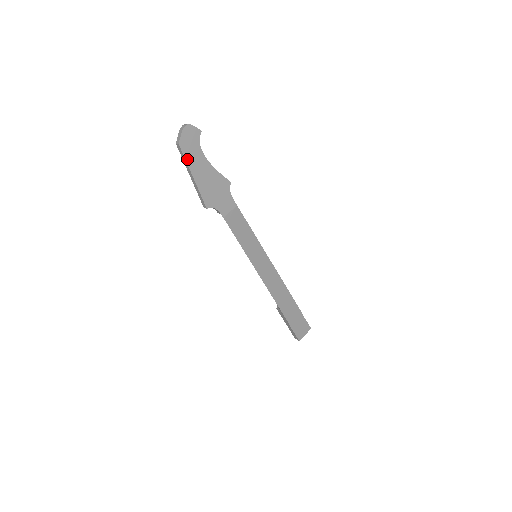
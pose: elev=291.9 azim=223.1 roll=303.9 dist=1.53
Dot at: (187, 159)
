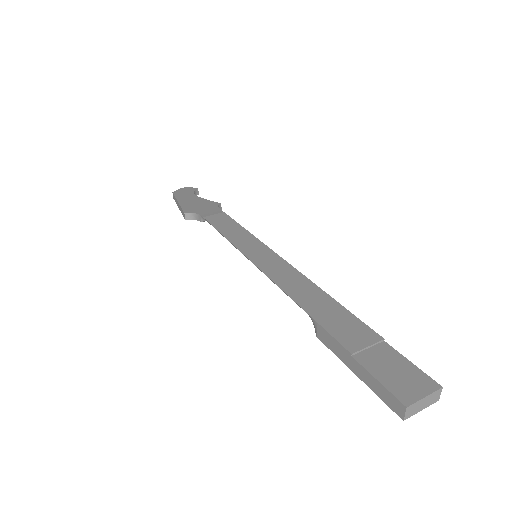
Dot at: (177, 197)
